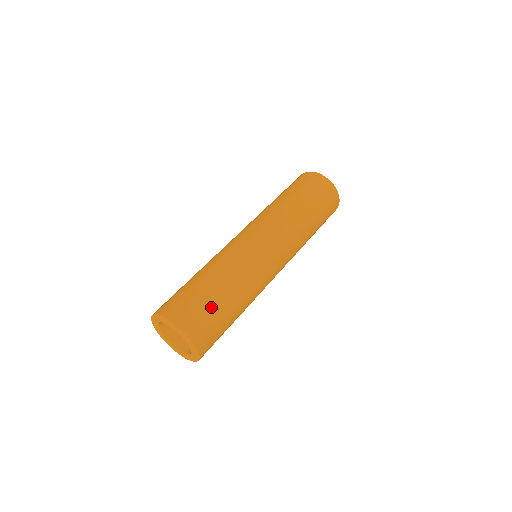
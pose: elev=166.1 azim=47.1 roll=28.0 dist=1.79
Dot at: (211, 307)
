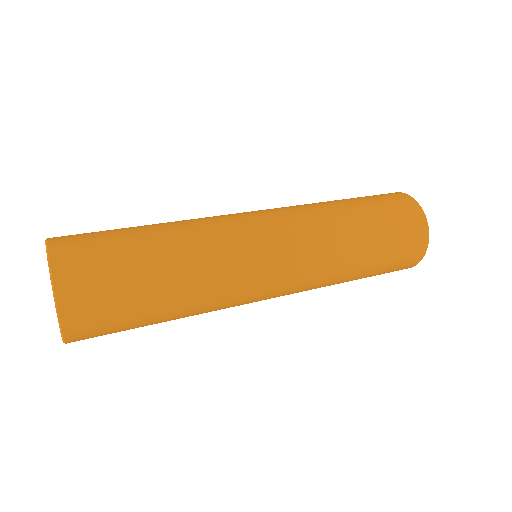
Dot at: (129, 304)
